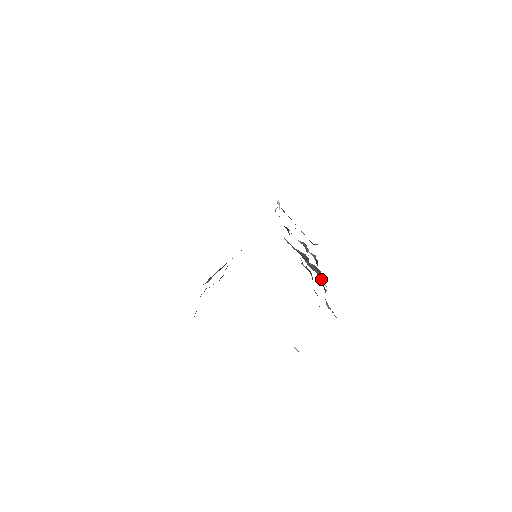
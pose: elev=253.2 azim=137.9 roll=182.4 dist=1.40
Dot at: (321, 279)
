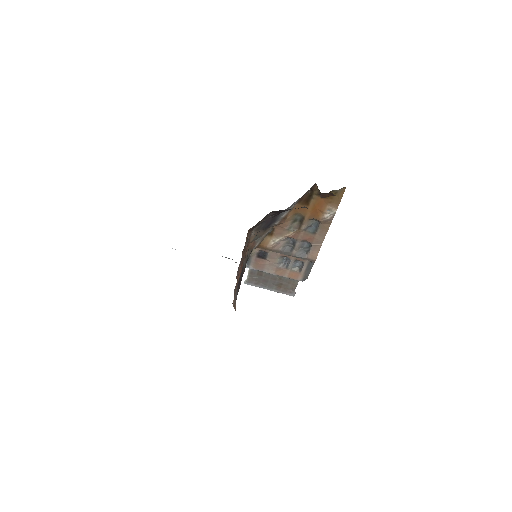
Dot at: (313, 259)
